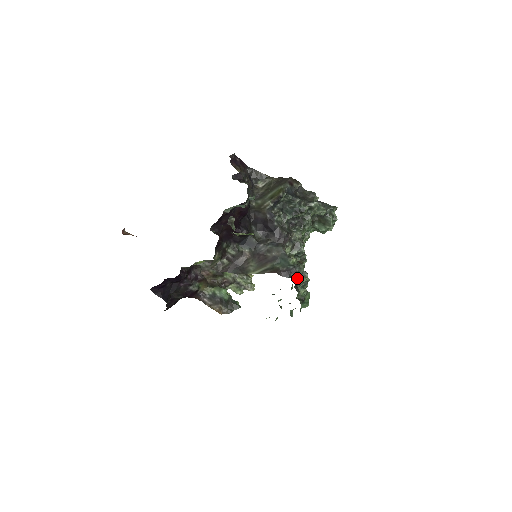
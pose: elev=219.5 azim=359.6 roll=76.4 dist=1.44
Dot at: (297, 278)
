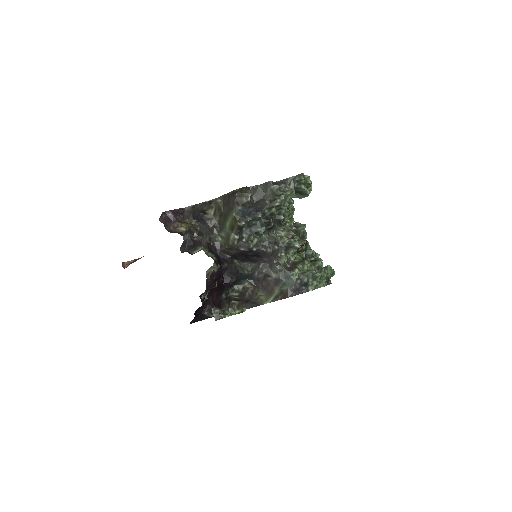
Dot at: (310, 285)
